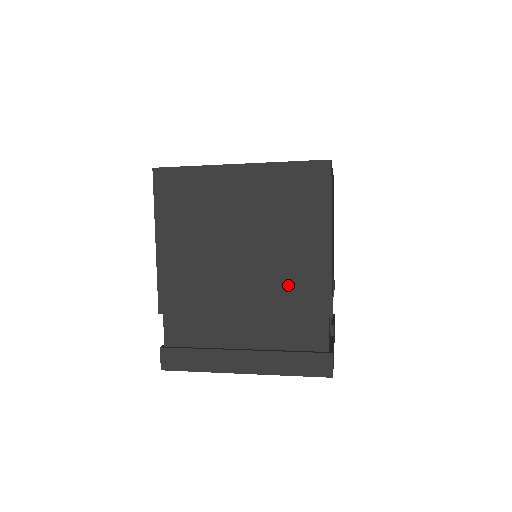
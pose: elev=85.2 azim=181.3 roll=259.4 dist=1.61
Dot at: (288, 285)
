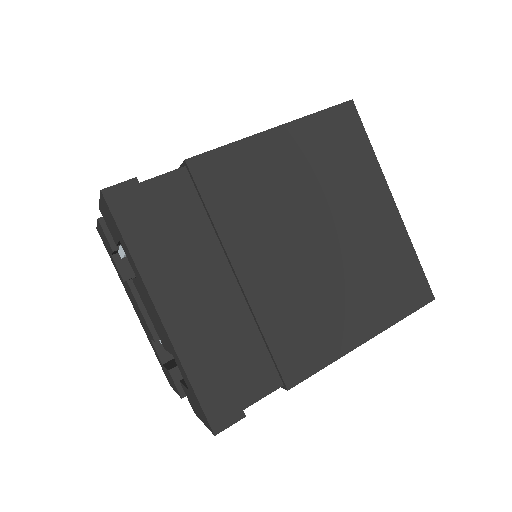
Dot at: (300, 317)
